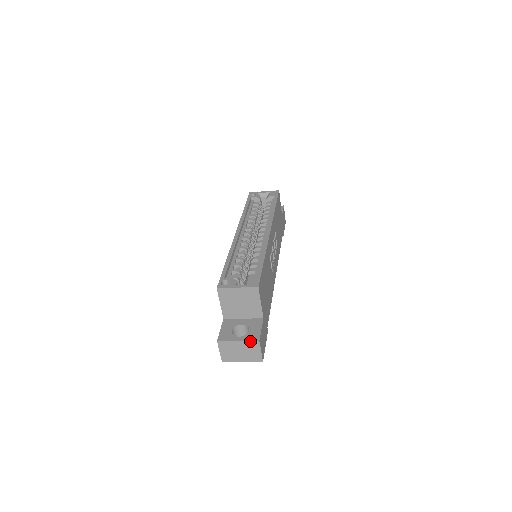
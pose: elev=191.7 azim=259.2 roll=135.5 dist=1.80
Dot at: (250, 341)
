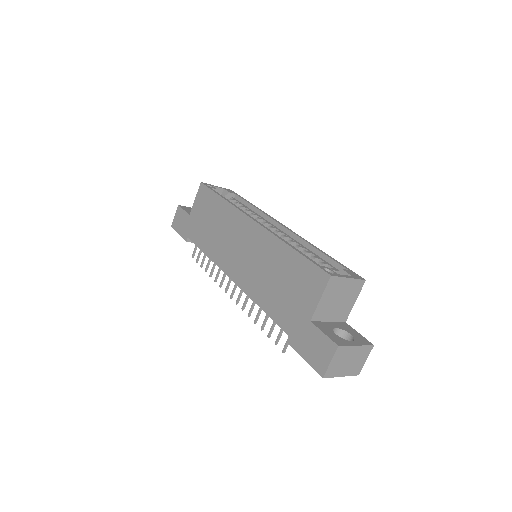
Dot at: (366, 346)
